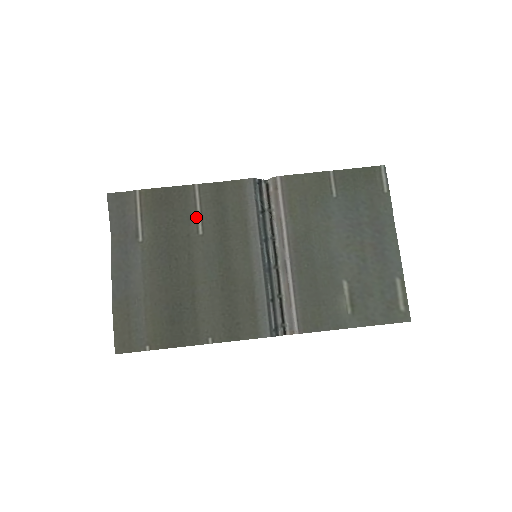
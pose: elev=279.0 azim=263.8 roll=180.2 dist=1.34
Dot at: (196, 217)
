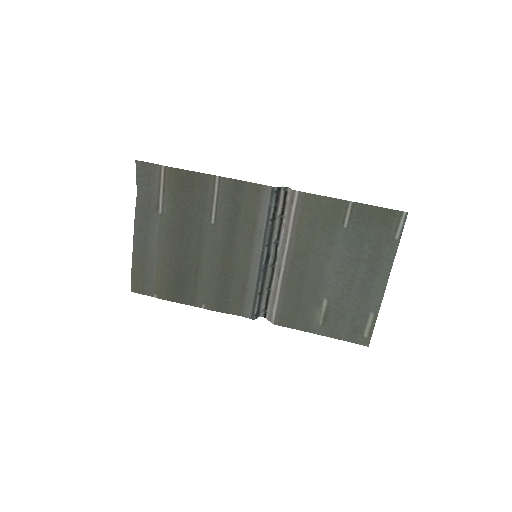
Dot at: (211, 207)
